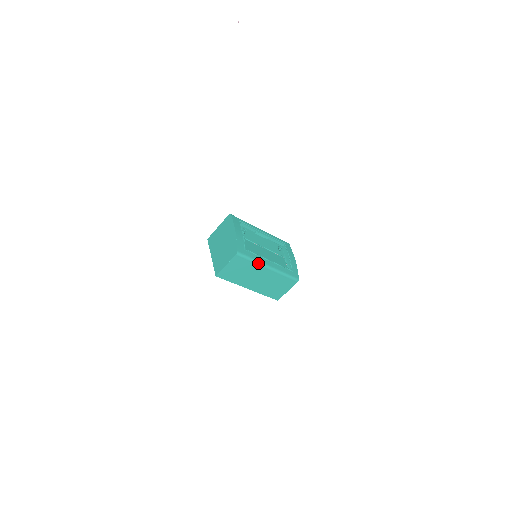
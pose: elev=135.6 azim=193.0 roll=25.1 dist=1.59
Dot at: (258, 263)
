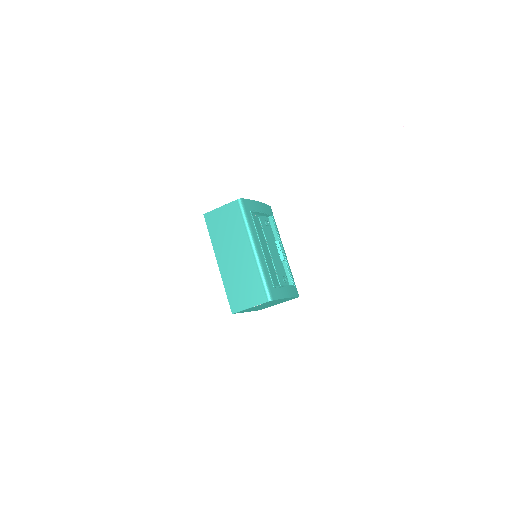
Dot at: (249, 231)
